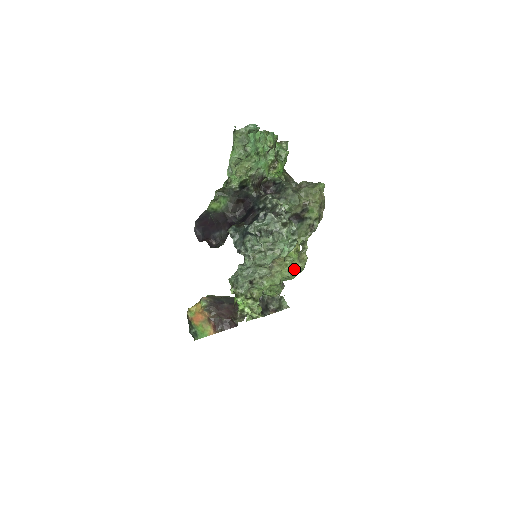
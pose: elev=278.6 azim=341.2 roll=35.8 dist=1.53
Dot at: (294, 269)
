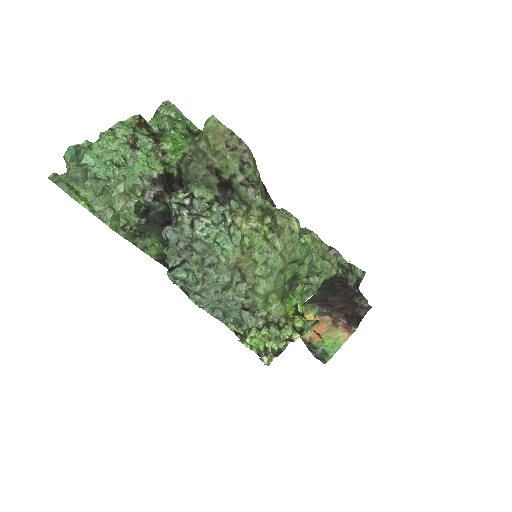
Dot at: (272, 255)
